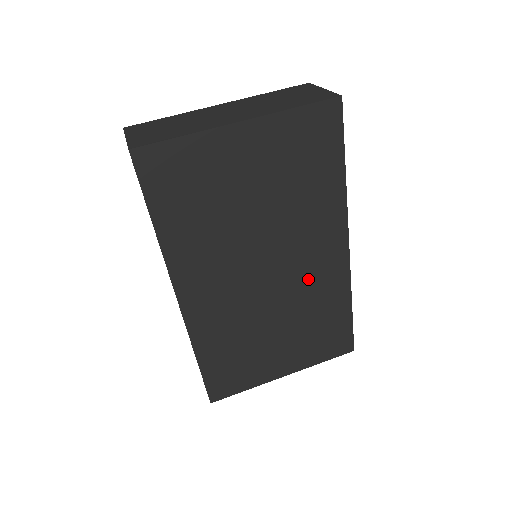
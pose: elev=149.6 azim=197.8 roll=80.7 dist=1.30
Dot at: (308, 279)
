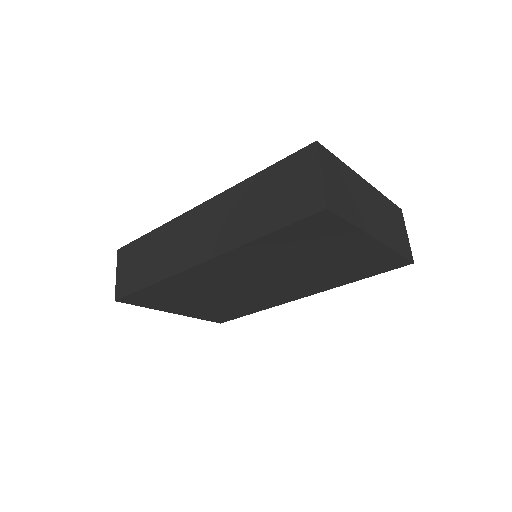
Dot at: (265, 295)
